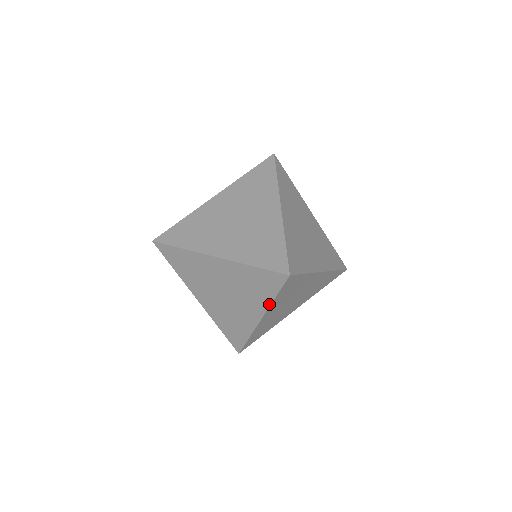
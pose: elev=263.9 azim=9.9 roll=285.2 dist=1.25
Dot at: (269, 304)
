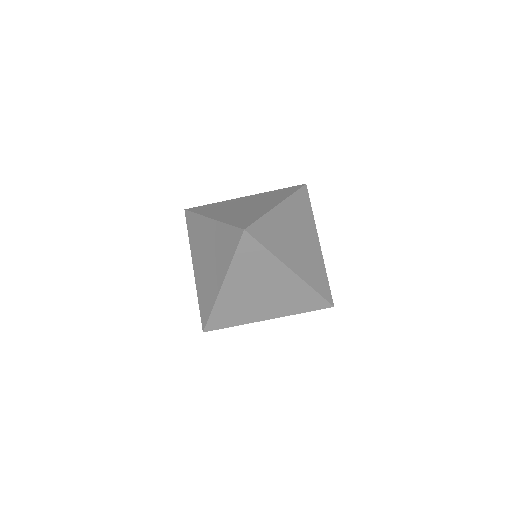
Dot at: (229, 266)
